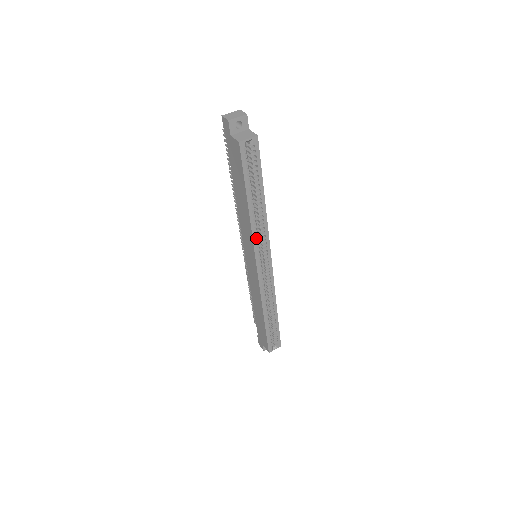
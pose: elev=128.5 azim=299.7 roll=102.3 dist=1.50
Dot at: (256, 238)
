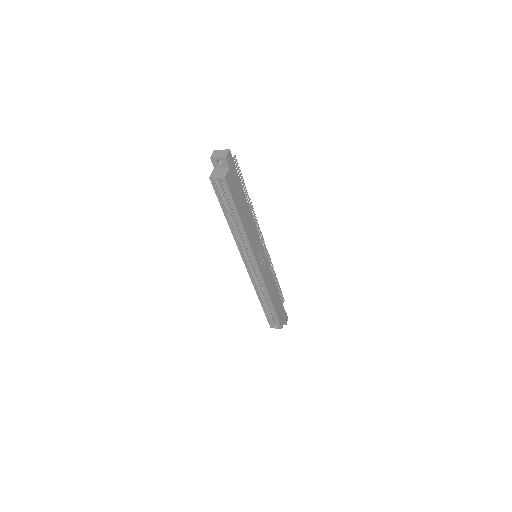
Dot at: (240, 246)
